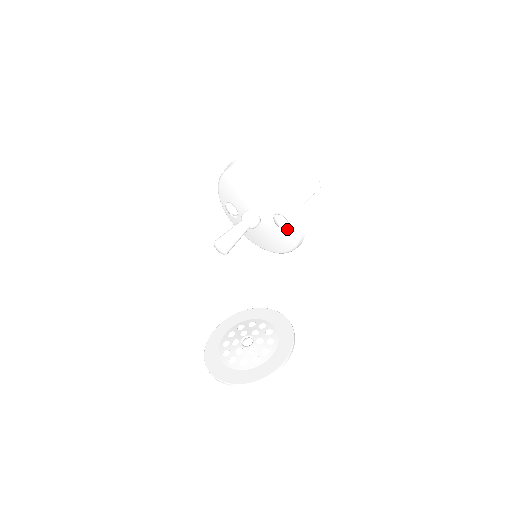
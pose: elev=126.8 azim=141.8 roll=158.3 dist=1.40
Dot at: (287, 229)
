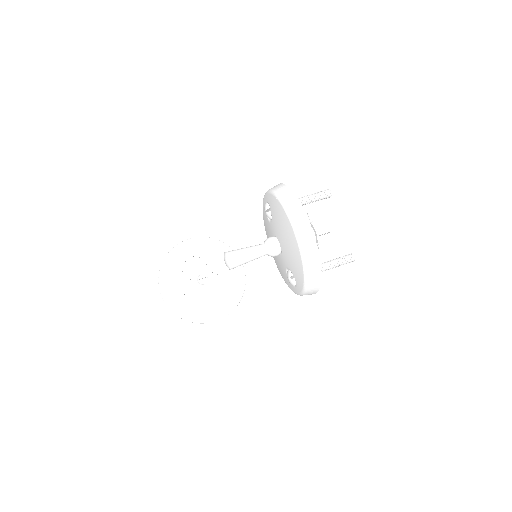
Dot at: occluded
